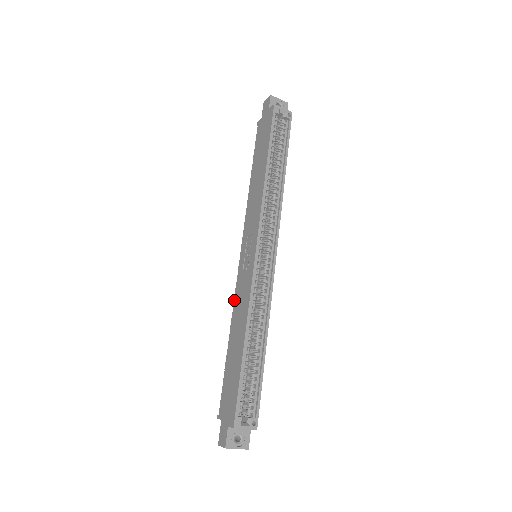
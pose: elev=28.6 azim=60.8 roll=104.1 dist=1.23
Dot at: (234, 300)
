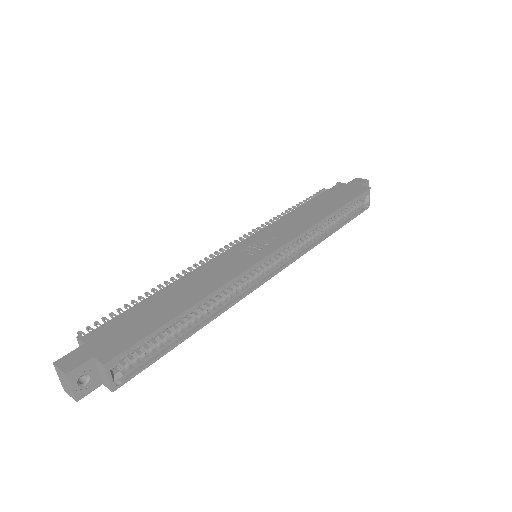
Dot at: (206, 263)
